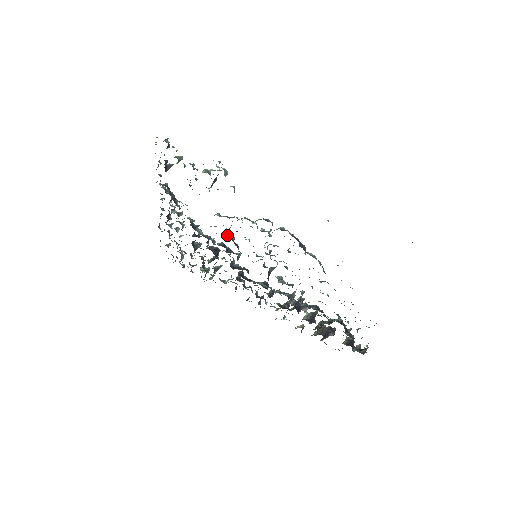
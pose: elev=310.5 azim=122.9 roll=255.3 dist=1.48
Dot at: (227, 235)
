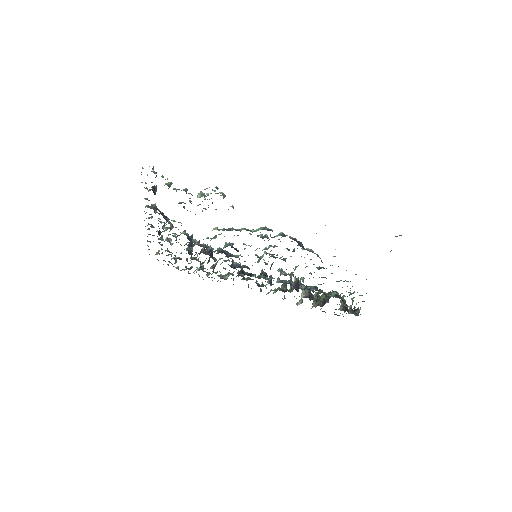
Dot at: (225, 242)
